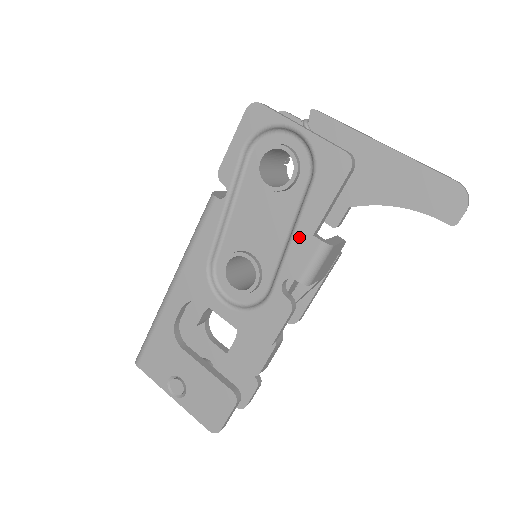
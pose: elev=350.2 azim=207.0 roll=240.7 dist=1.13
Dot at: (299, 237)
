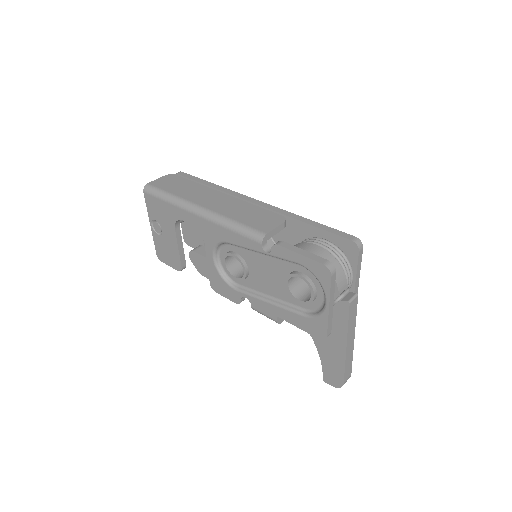
Dot at: (272, 308)
